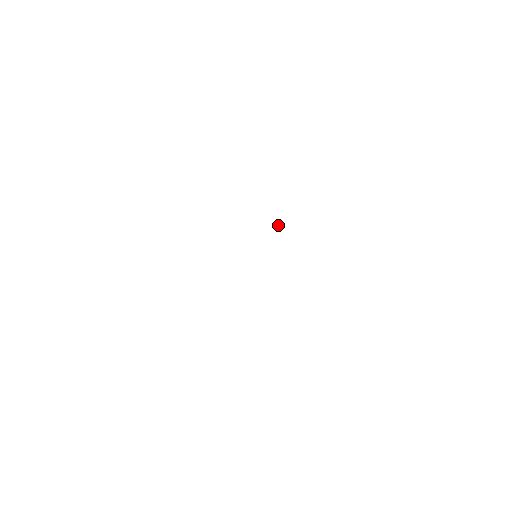
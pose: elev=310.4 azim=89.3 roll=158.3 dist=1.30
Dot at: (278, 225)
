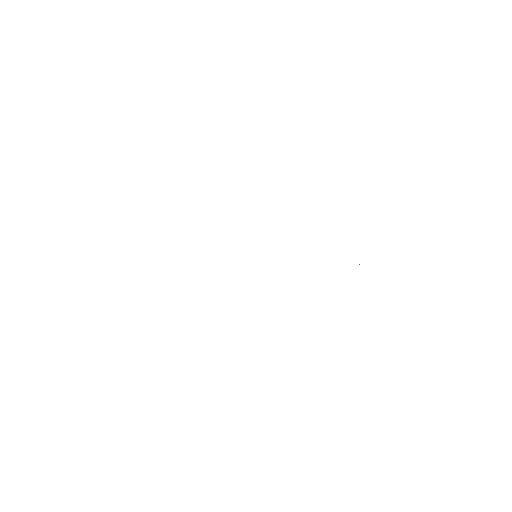
Dot at: occluded
